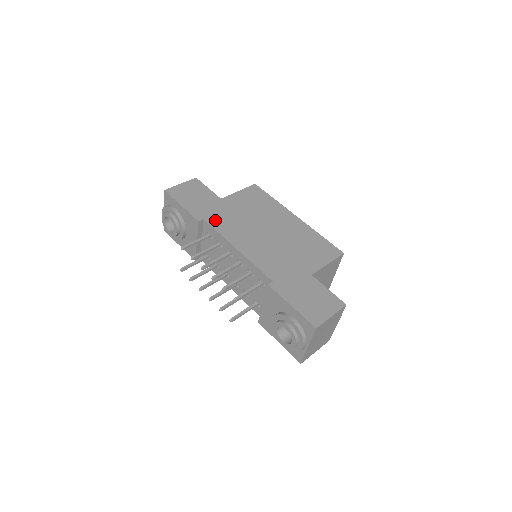
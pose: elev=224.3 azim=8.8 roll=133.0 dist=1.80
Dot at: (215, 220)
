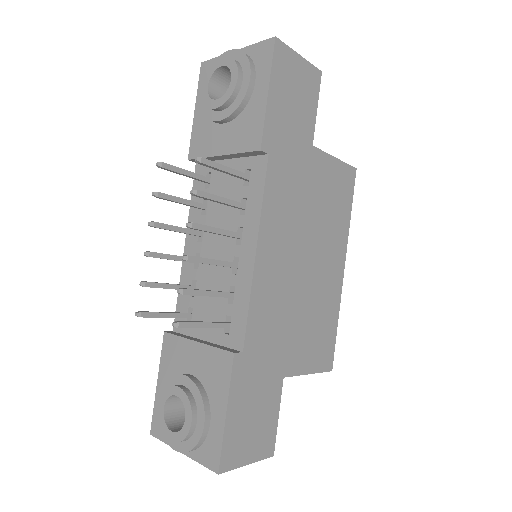
Dot at: (278, 173)
